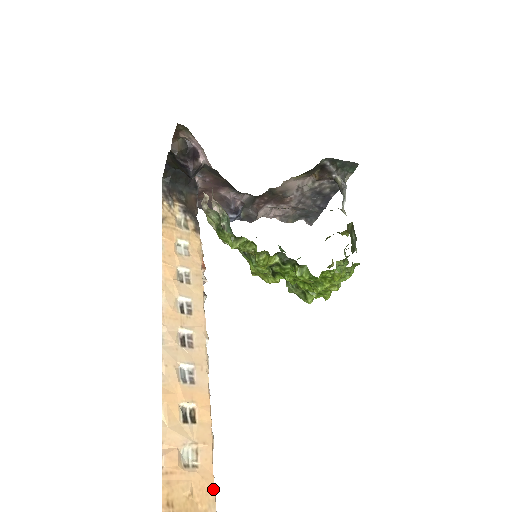
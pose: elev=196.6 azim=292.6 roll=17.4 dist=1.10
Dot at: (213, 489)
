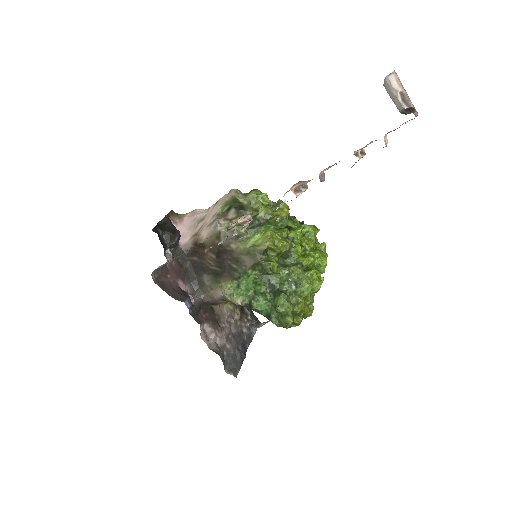
Dot at: occluded
